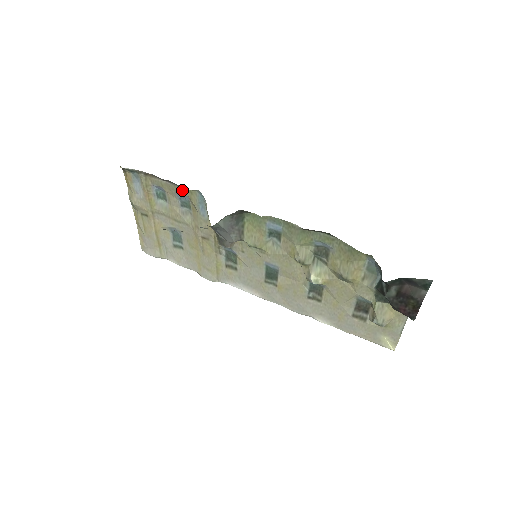
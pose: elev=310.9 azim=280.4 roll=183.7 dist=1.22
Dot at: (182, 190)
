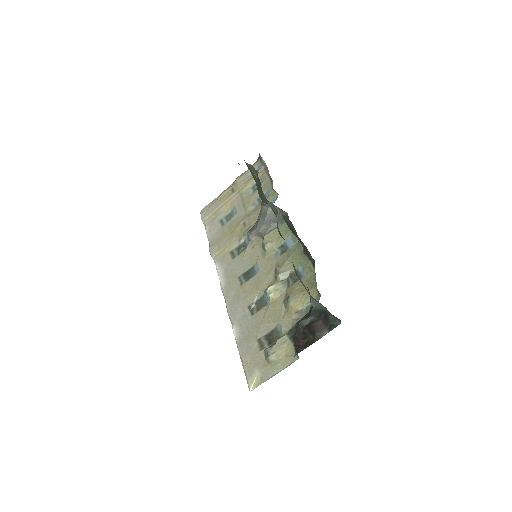
Dot at: (271, 189)
